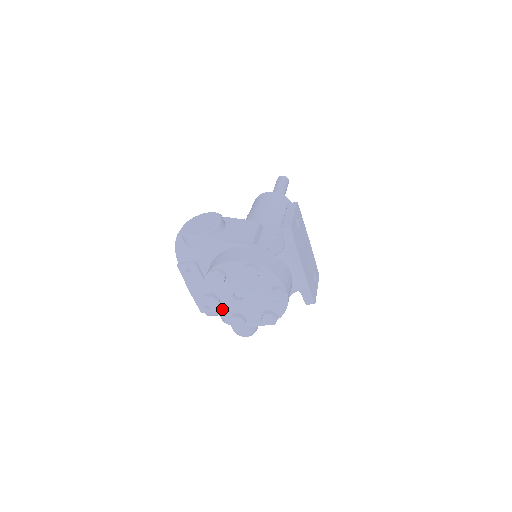
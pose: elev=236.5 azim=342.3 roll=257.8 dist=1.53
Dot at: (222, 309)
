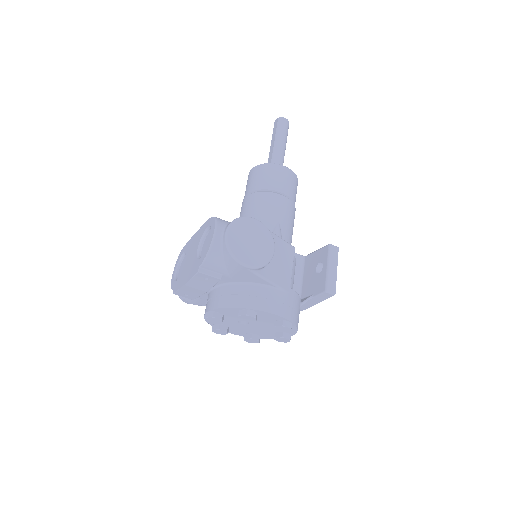
Dot at: occluded
